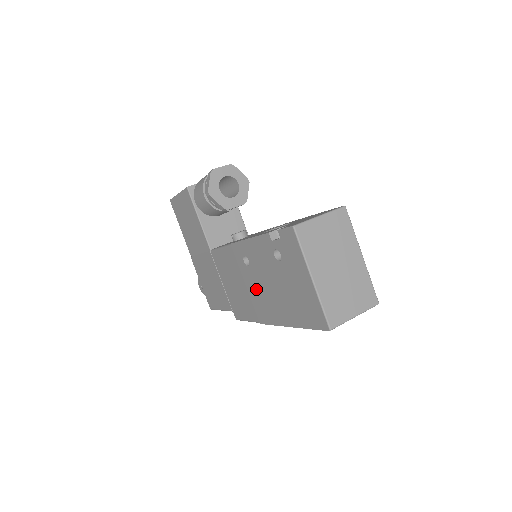
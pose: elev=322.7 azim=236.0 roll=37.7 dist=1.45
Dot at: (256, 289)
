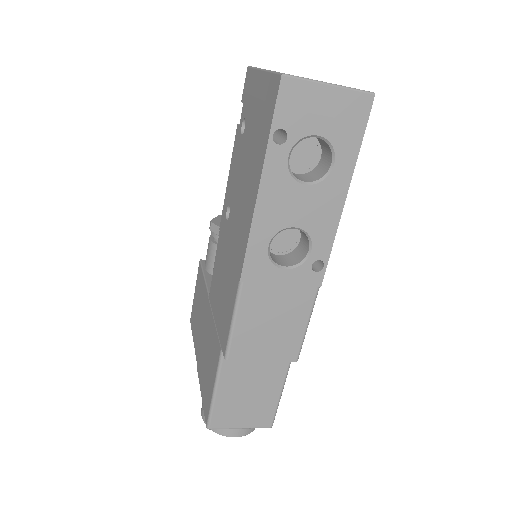
Dot at: (234, 228)
